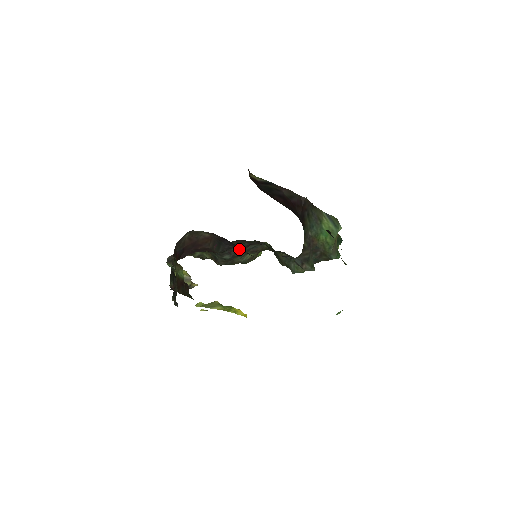
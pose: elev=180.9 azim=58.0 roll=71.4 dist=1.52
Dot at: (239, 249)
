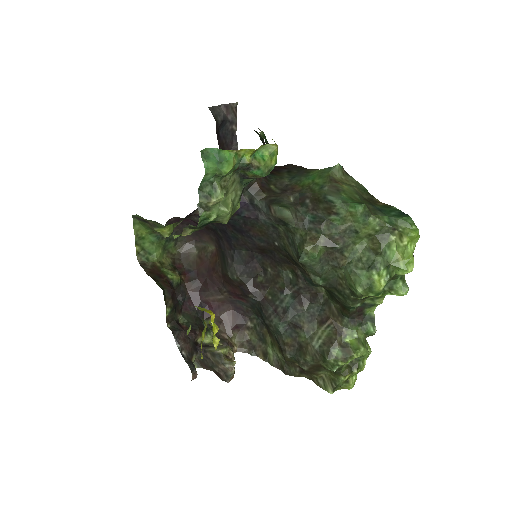
Dot at: (287, 304)
